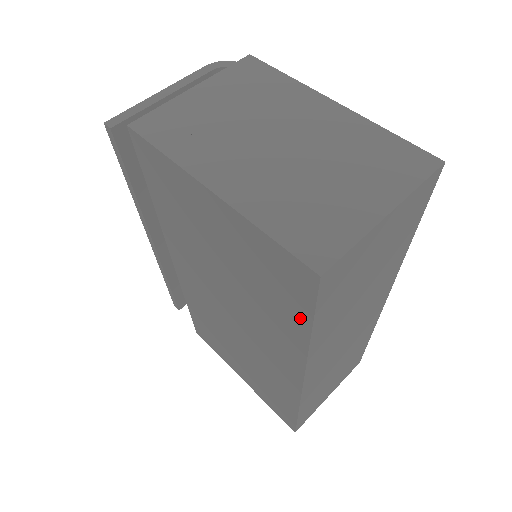
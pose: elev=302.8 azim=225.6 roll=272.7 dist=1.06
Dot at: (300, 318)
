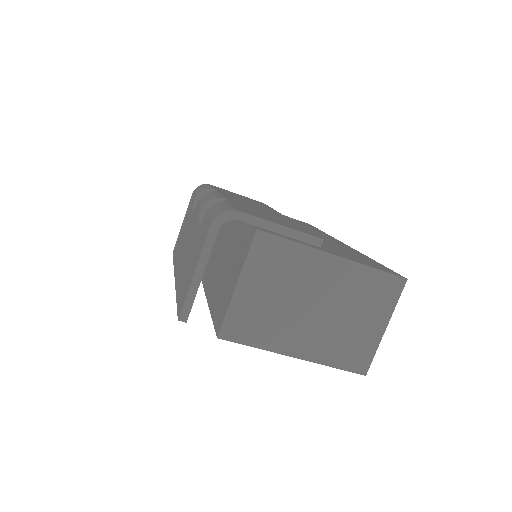
Dot at: occluded
